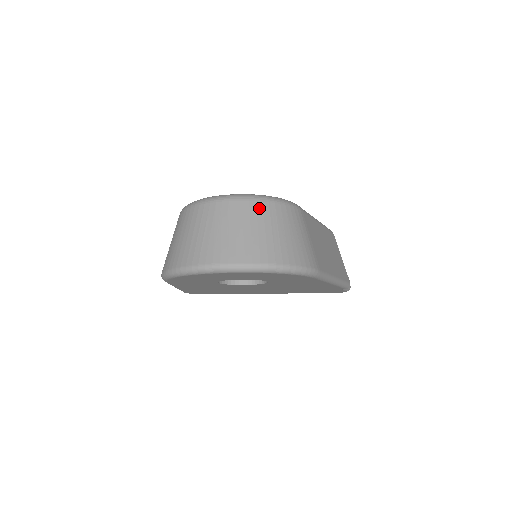
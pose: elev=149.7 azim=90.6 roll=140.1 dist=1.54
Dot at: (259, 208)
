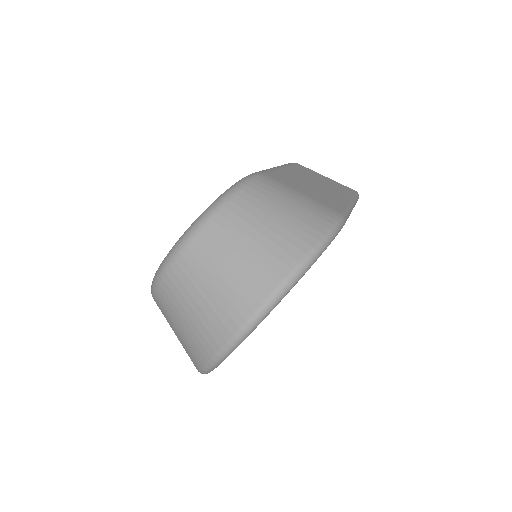
Dot at: (229, 216)
